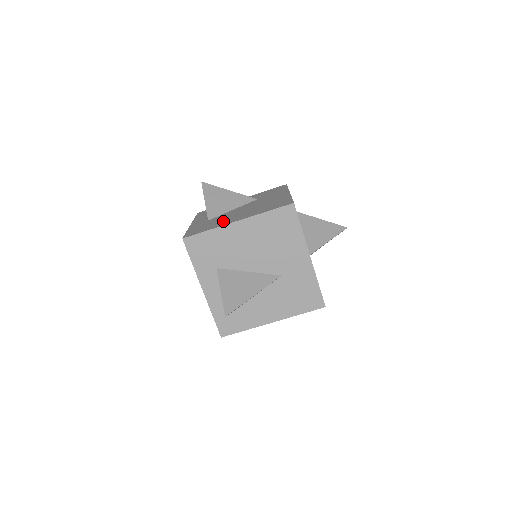
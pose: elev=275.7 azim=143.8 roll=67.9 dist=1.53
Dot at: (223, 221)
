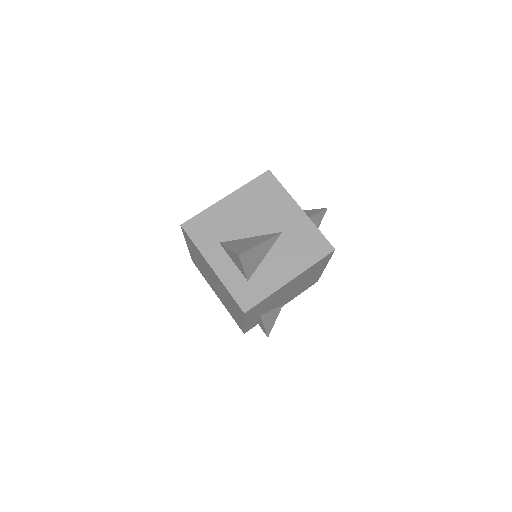
Dot at: occluded
